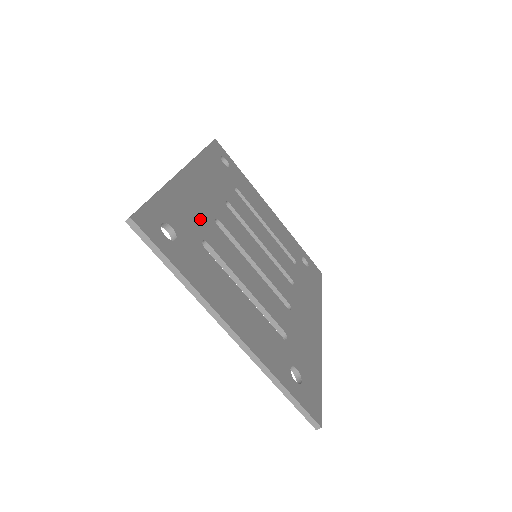
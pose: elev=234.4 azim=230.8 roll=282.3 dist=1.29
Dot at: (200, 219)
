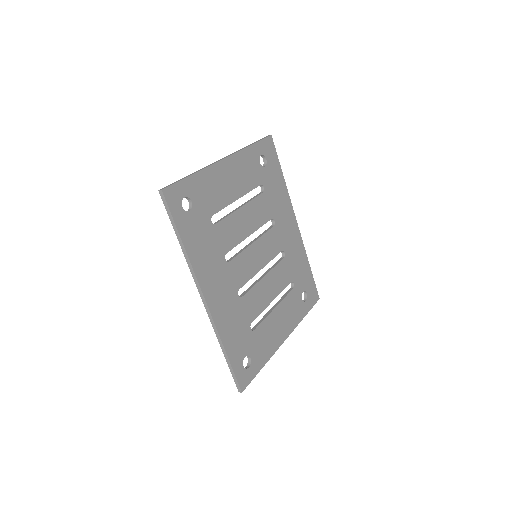
Dot at: (239, 318)
